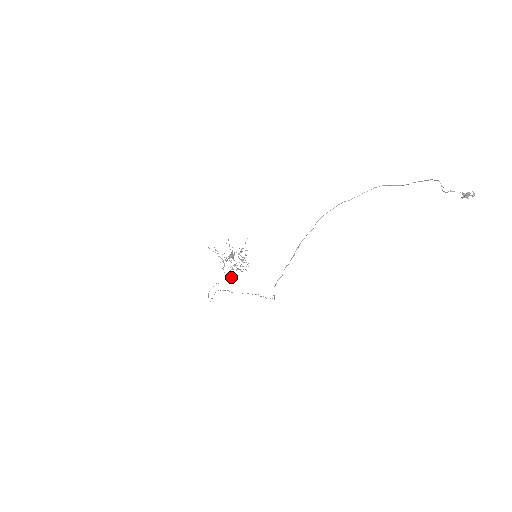
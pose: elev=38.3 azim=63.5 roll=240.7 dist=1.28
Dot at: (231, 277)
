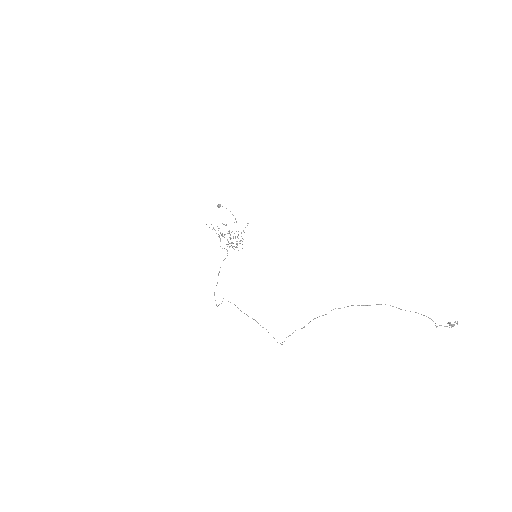
Dot at: (227, 251)
